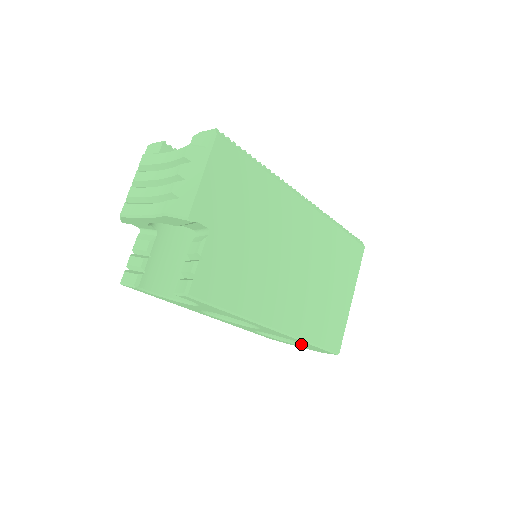
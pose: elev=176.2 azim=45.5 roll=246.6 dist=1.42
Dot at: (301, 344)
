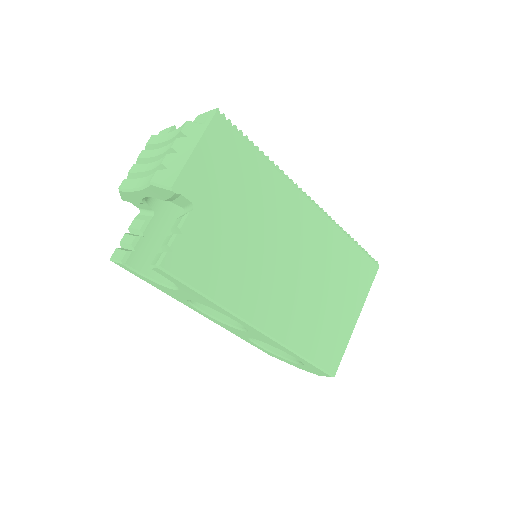
Dot at: (297, 362)
